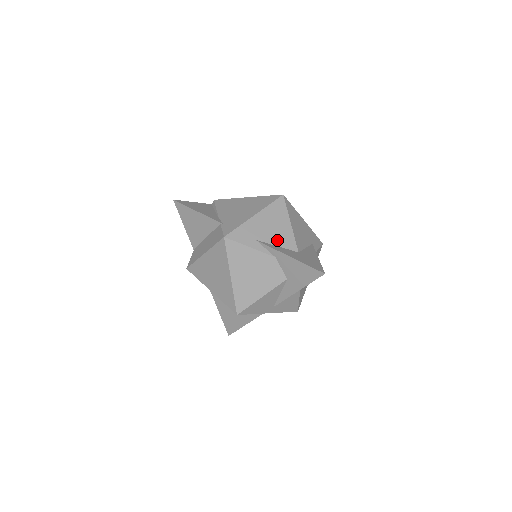
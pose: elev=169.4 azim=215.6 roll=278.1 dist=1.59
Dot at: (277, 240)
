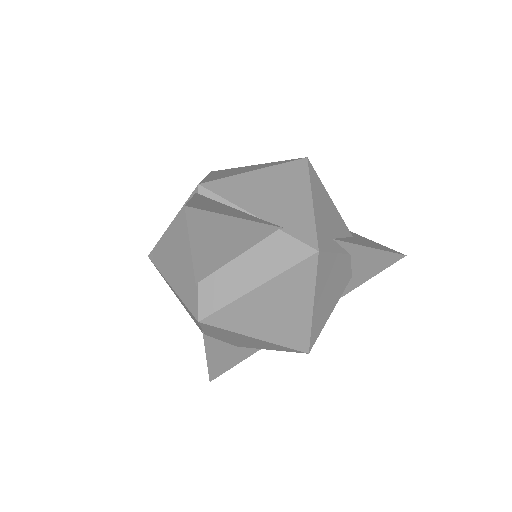
Dot at: (339, 229)
